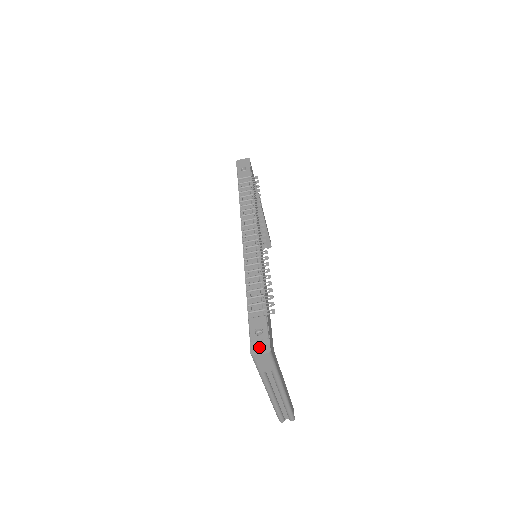
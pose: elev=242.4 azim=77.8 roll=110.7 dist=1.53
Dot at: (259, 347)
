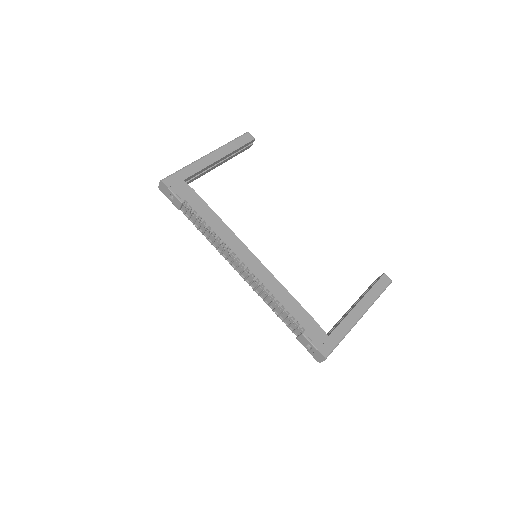
Dot at: (318, 357)
